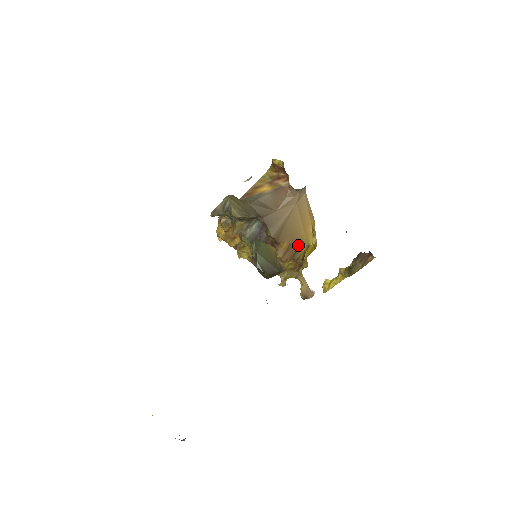
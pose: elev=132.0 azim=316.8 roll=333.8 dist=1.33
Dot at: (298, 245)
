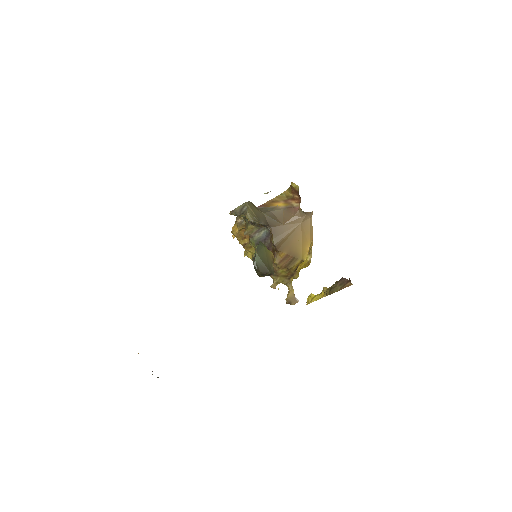
Dot at: (294, 257)
